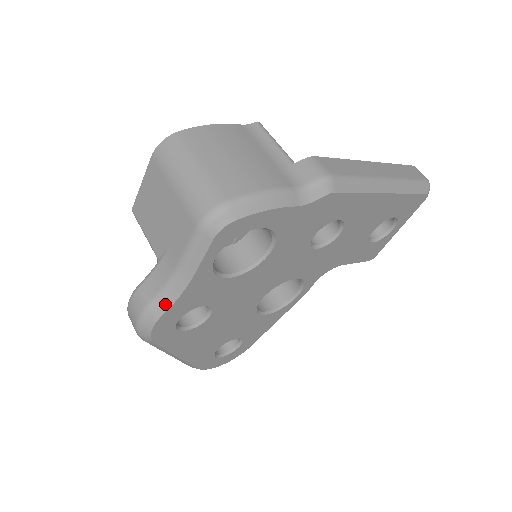
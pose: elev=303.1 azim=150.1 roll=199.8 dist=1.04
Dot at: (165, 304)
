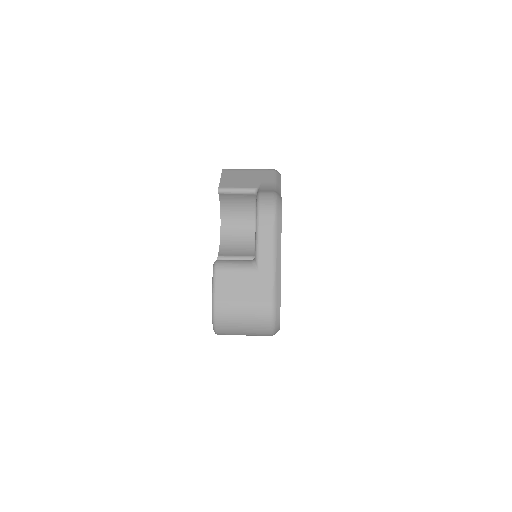
Dot at: (279, 194)
